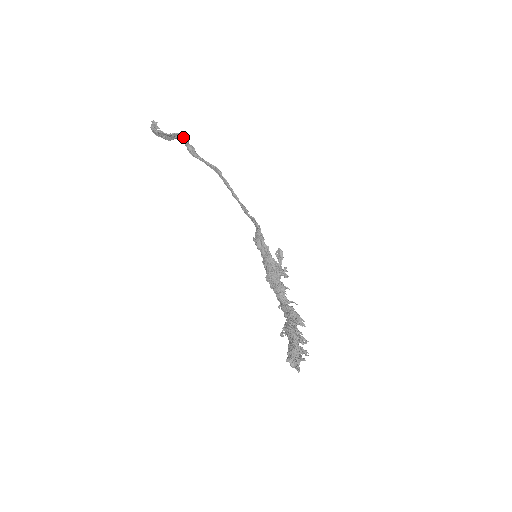
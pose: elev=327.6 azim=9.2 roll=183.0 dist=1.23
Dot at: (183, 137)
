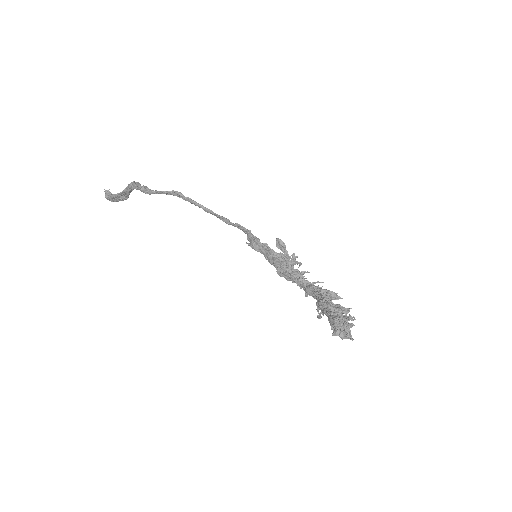
Dot at: (133, 184)
